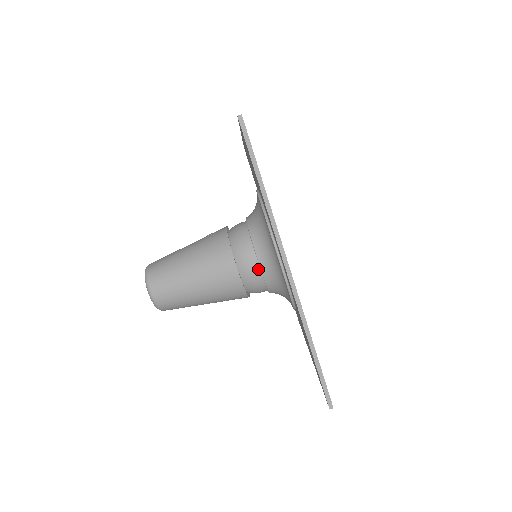
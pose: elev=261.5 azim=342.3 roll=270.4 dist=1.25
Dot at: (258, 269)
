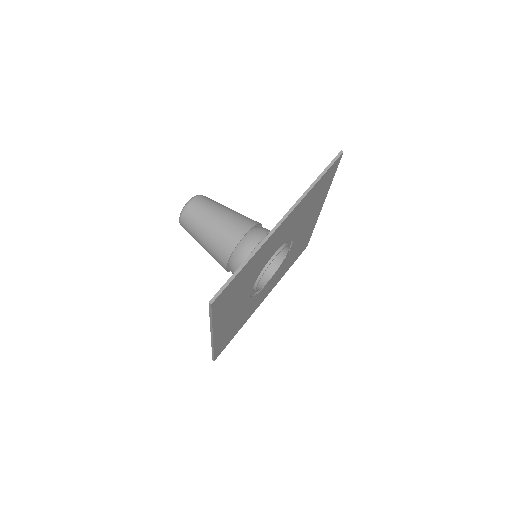
Dot at: (254, 247)
